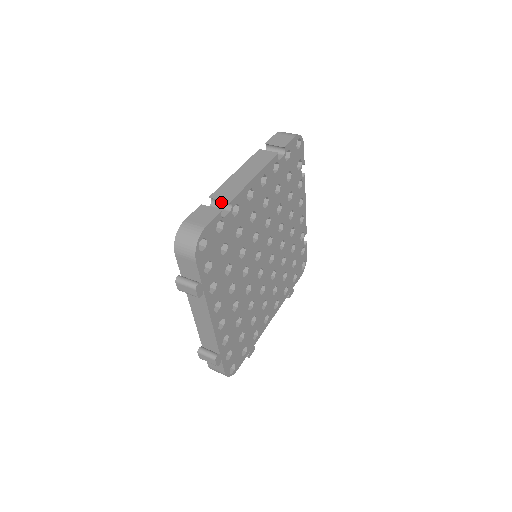
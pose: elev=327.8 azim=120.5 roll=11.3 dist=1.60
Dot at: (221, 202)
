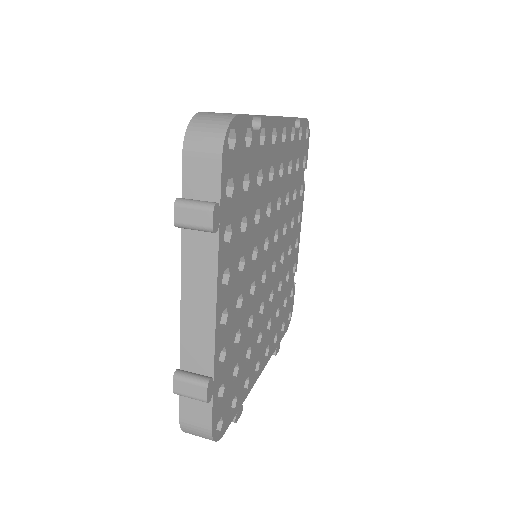
Dot at: occluded
